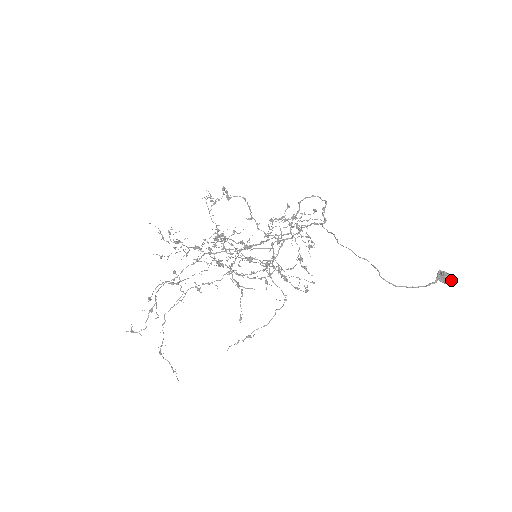
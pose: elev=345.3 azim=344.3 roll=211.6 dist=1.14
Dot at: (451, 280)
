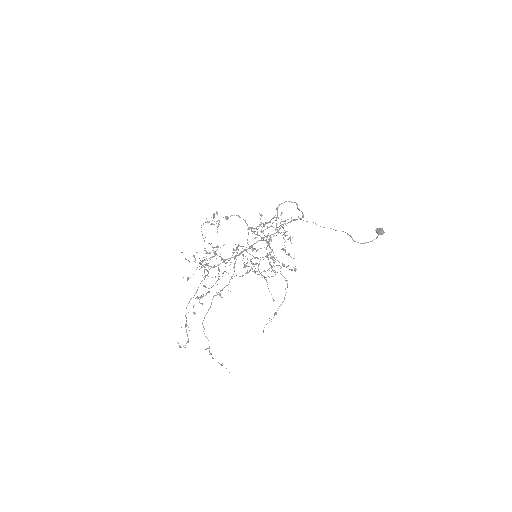
Dot at: (384, 232)
